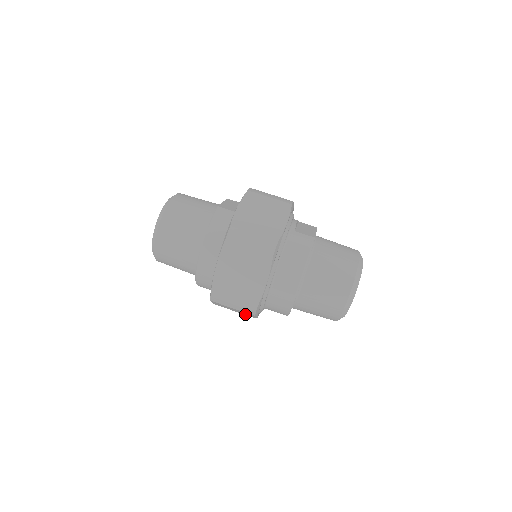
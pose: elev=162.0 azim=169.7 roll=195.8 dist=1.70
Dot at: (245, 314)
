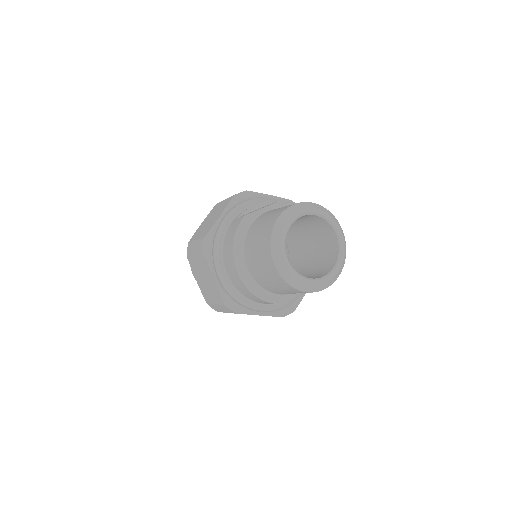
Dot at: occluded
